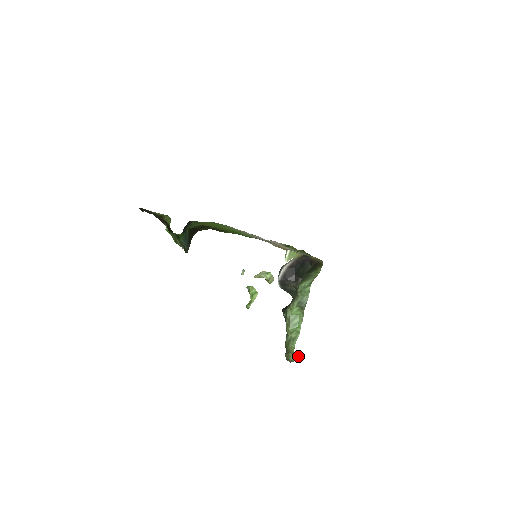
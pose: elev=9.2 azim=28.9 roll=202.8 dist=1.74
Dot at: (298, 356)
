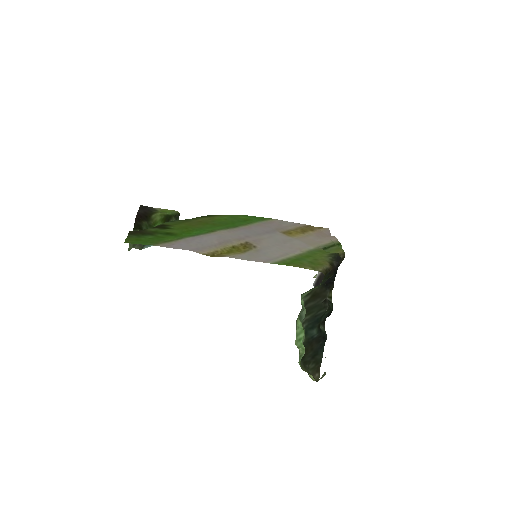
Dot at: (321, 377)
